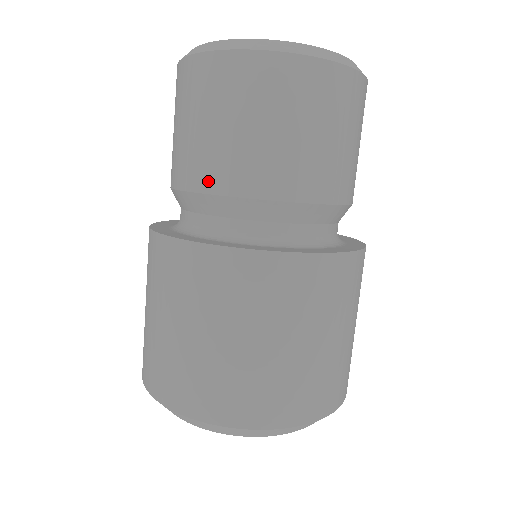
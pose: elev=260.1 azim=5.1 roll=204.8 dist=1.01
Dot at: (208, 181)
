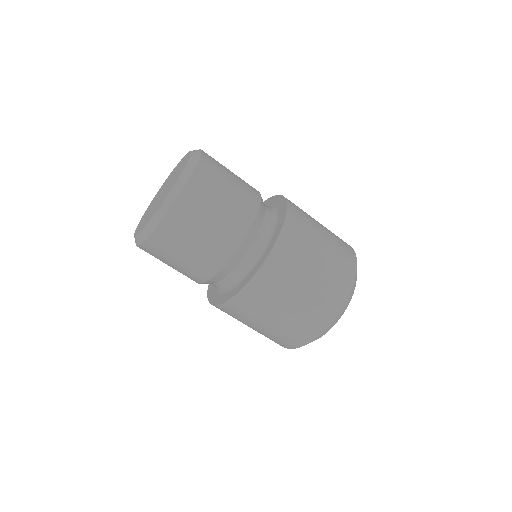
Dot at: (205, 275)
